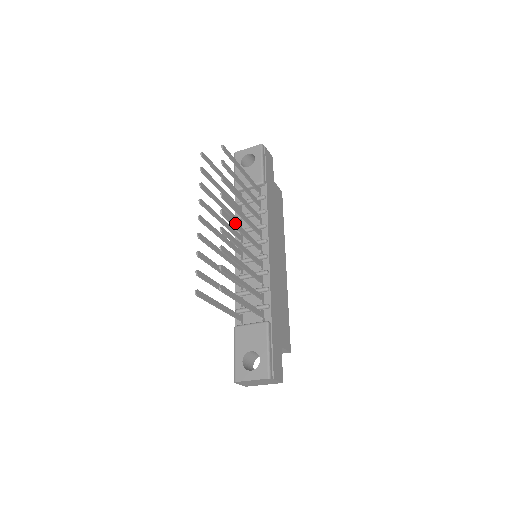
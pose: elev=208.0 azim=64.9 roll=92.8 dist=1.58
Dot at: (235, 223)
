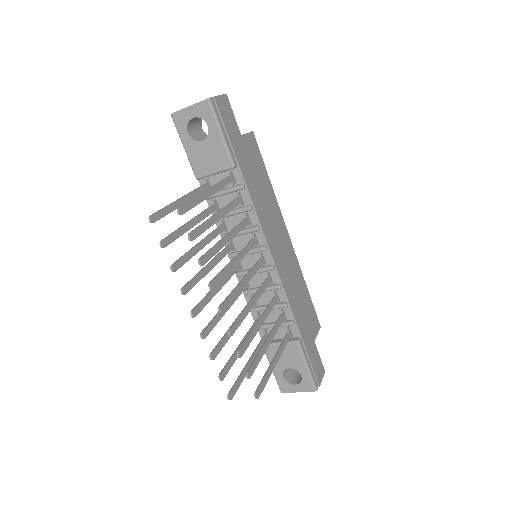
Dot at: (235, 292)
